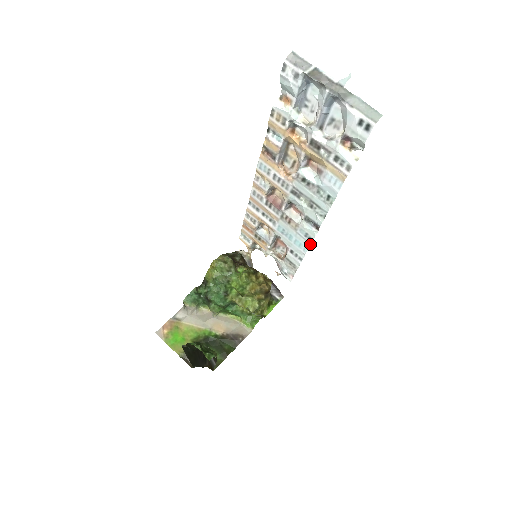
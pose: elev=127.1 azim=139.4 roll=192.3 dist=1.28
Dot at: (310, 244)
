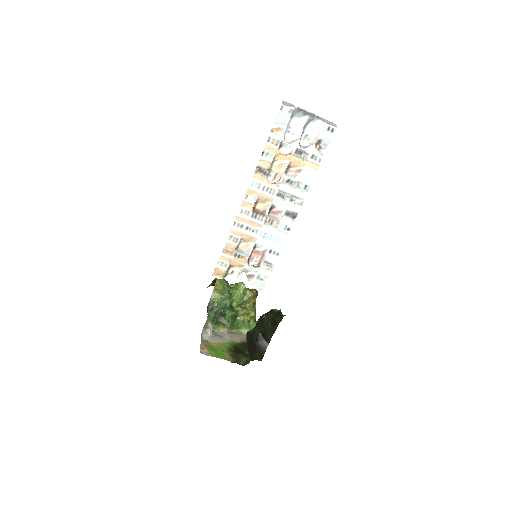
Dot at: occluded
